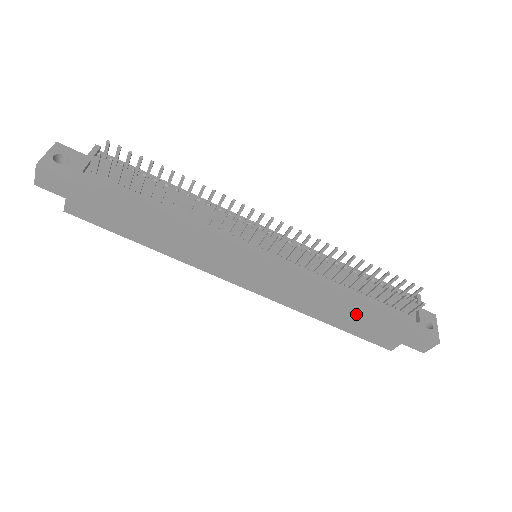
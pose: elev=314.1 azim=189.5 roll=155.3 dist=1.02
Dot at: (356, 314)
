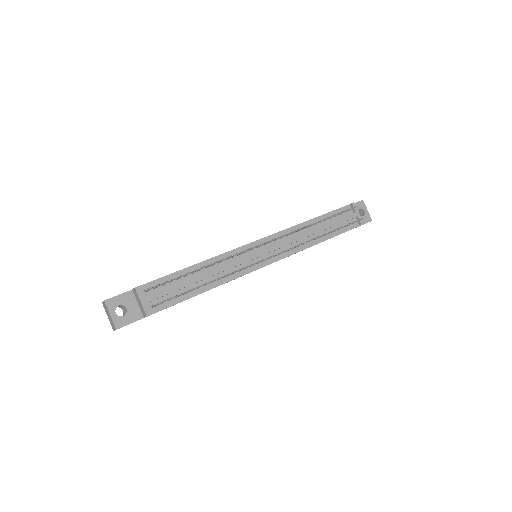
Dot at: occluded
